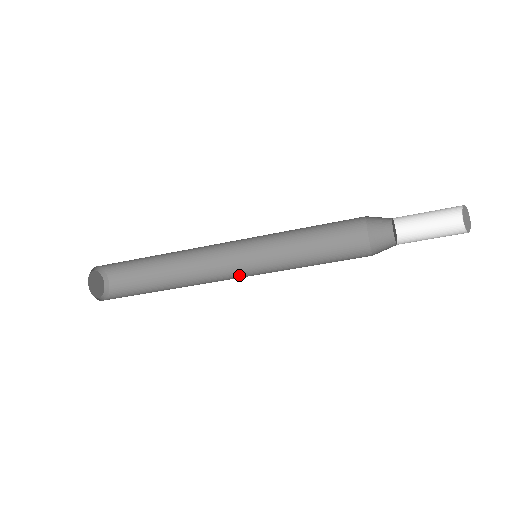
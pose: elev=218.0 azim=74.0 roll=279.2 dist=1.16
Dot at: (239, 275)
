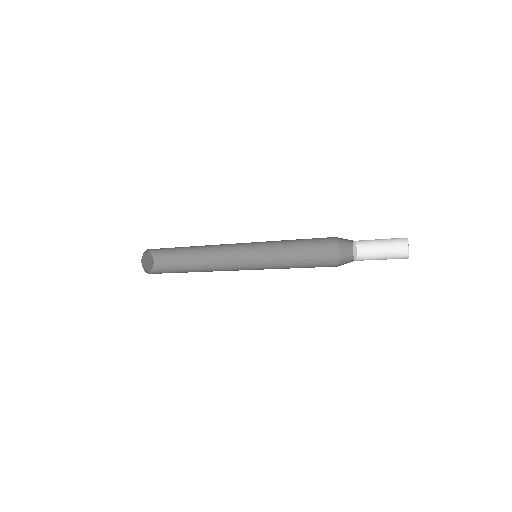
Dot at: (245, 266)
